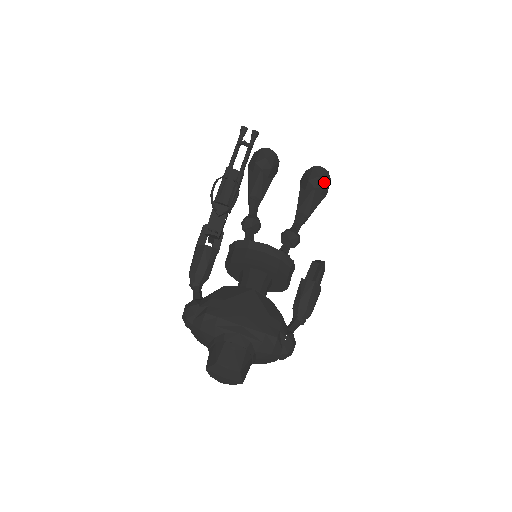
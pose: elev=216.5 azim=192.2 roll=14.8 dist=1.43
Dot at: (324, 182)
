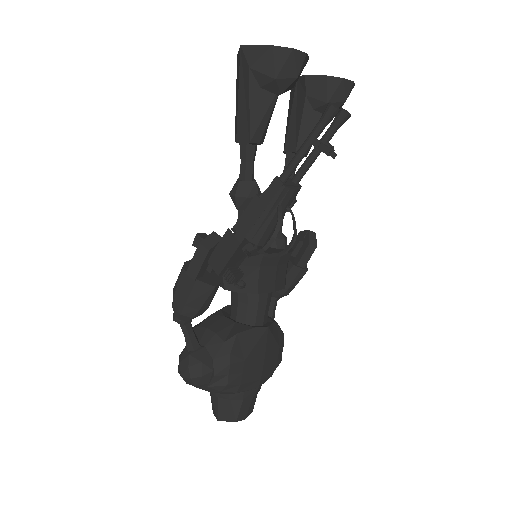
Dot at: occluded
